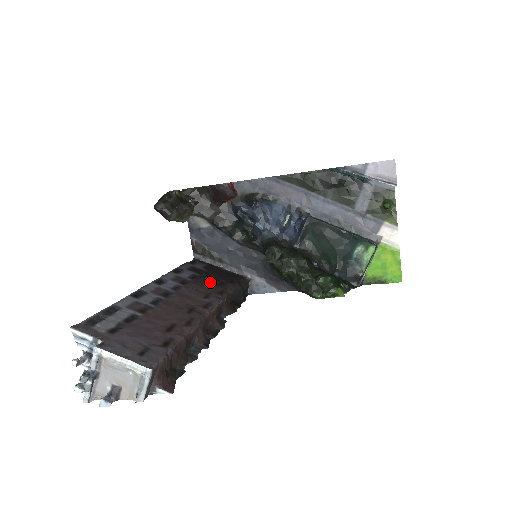
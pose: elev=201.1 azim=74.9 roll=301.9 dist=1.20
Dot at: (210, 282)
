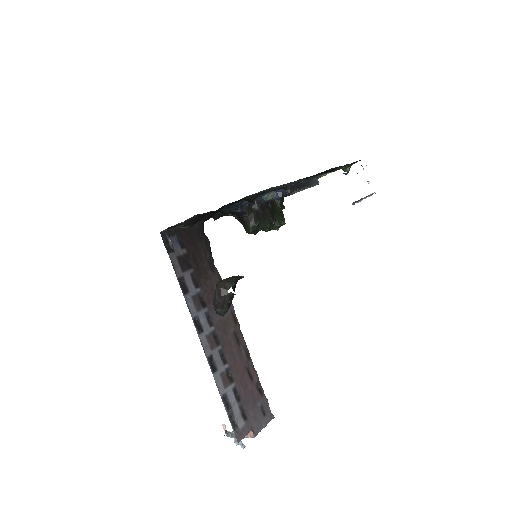
Dot at: (205, 273)
